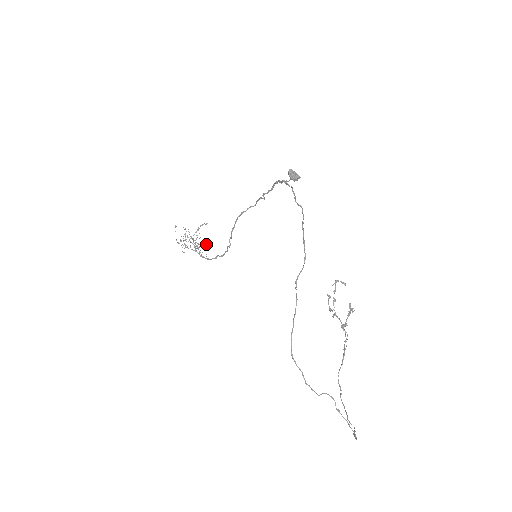
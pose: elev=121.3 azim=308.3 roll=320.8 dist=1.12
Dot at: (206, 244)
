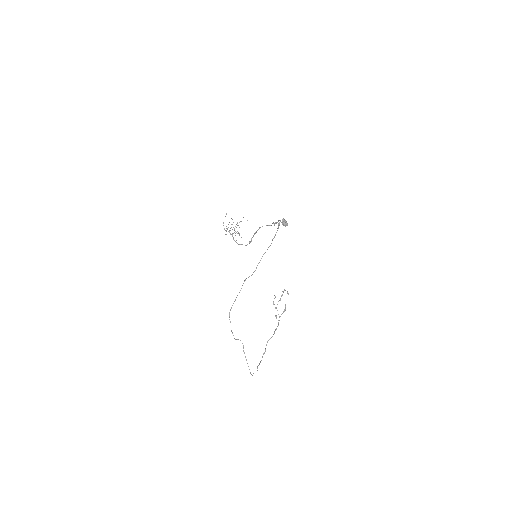
Dot at: occluded
